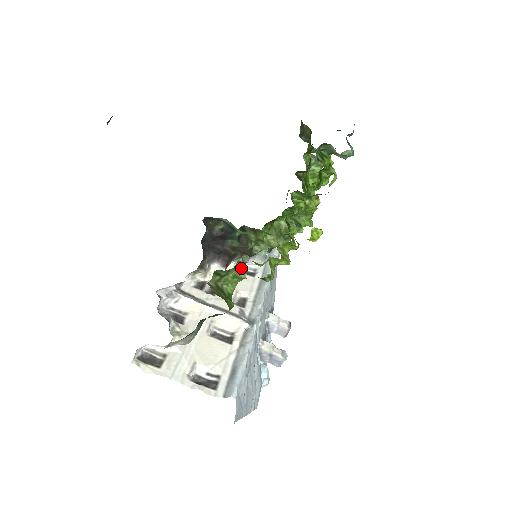
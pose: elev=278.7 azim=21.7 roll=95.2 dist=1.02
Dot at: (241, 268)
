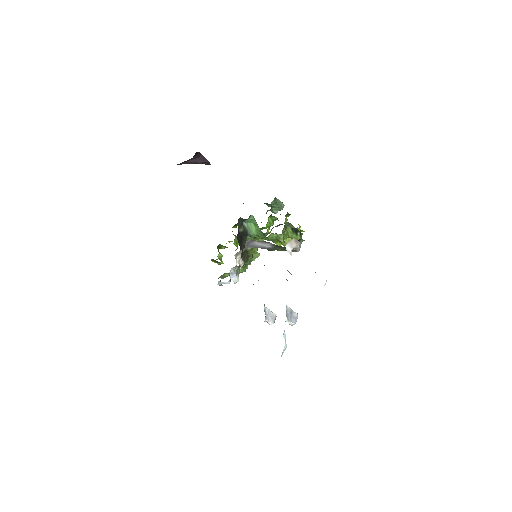
Dot at: occluded
